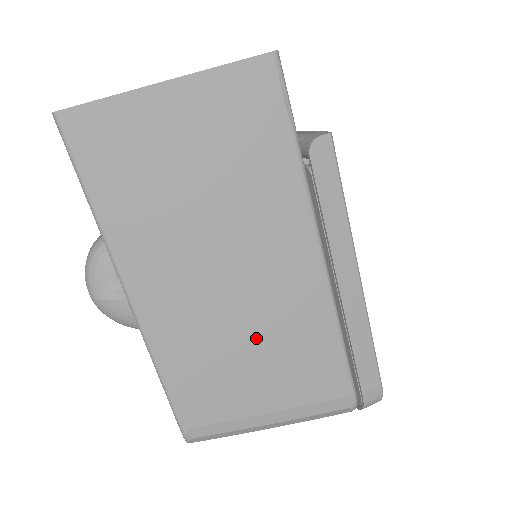
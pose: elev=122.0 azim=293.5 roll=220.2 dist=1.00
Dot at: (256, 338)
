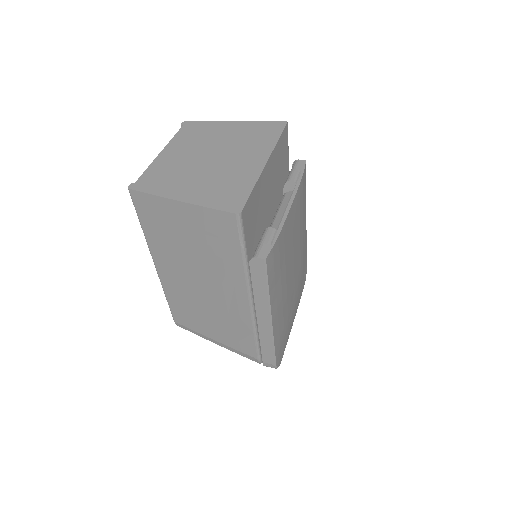
Dot at: (211, 312)
